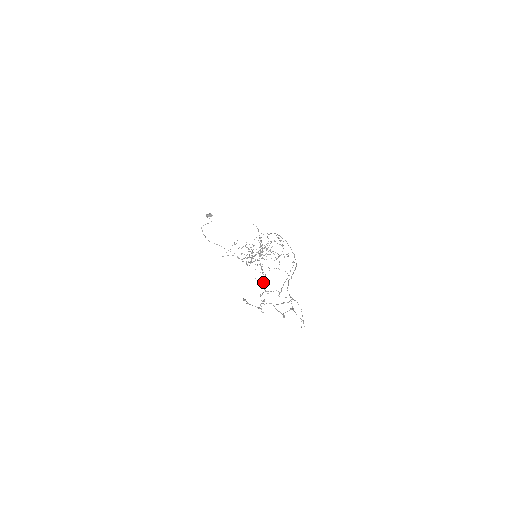
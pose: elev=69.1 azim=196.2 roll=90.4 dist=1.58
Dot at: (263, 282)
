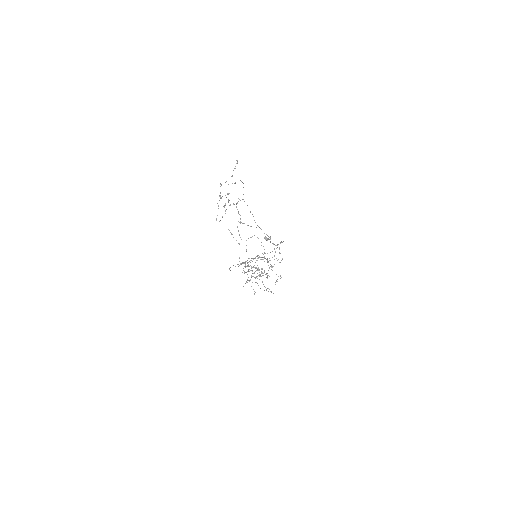
Dot at: (238, 266)
